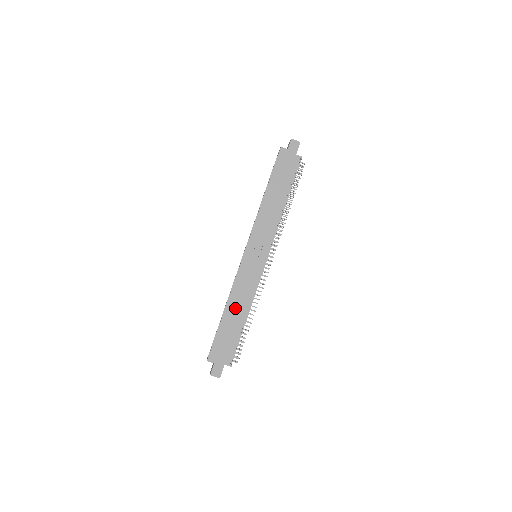
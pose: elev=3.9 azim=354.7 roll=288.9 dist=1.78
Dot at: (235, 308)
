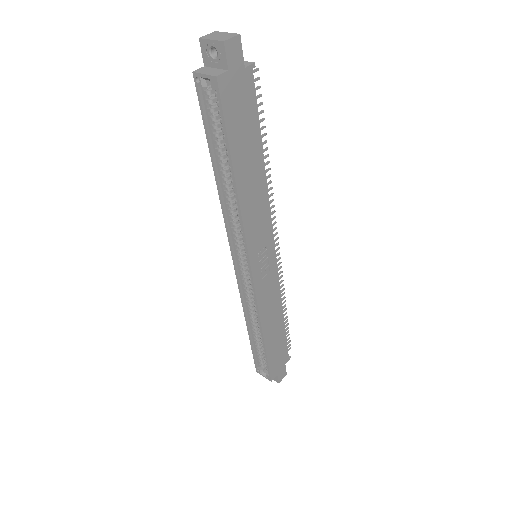
Dot at: (271, 325)
